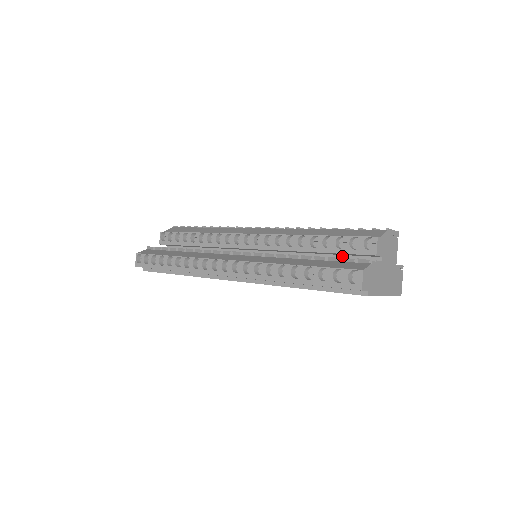
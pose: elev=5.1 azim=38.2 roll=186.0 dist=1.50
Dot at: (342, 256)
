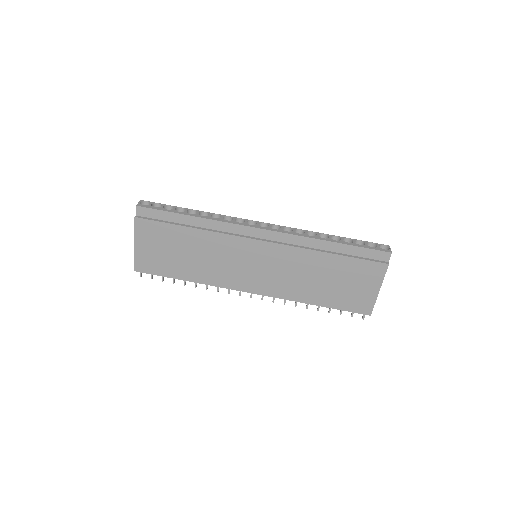
Dot at: occluded
